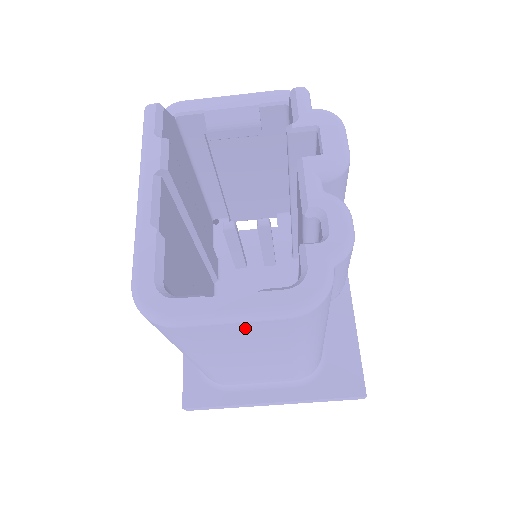
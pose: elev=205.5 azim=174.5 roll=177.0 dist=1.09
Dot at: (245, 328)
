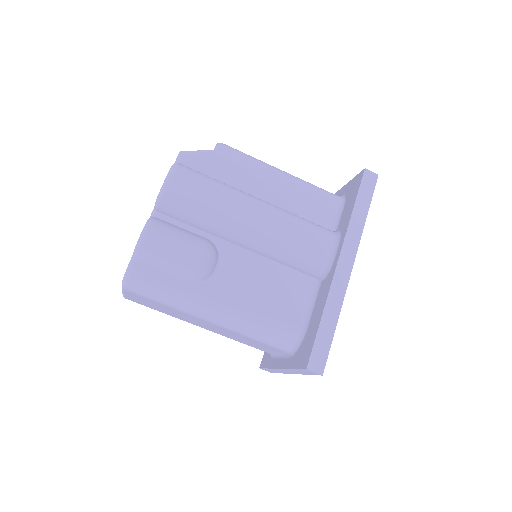
Dot at: (135, 297)
